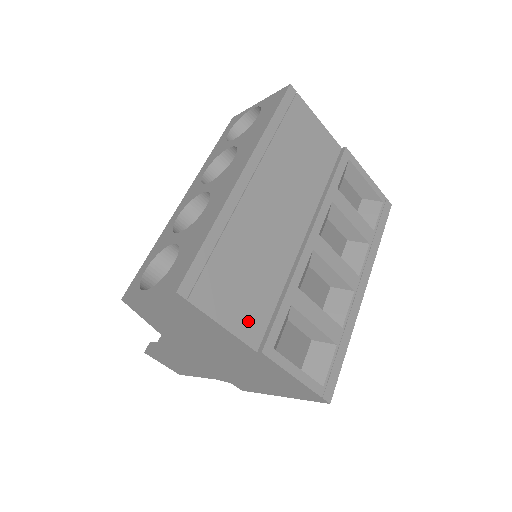
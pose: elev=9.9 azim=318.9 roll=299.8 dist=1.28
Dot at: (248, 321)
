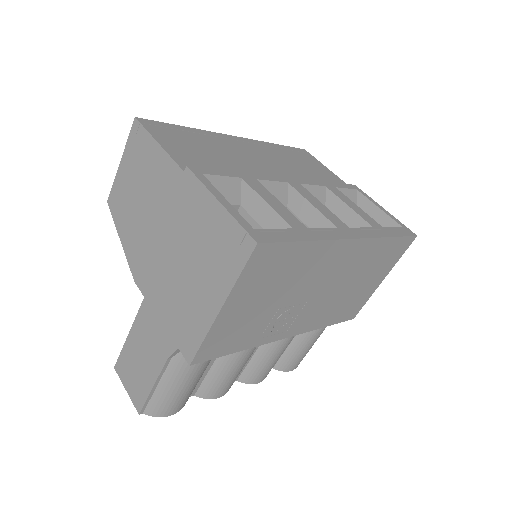
Dot at: (188, 160)
